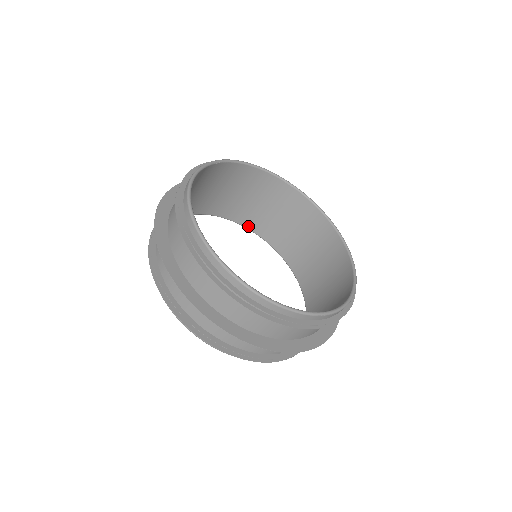
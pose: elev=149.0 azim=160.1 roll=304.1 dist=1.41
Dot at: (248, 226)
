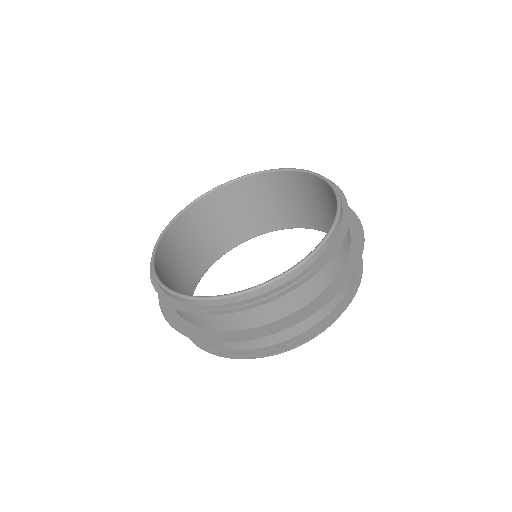
Dot at: (292, 226)
